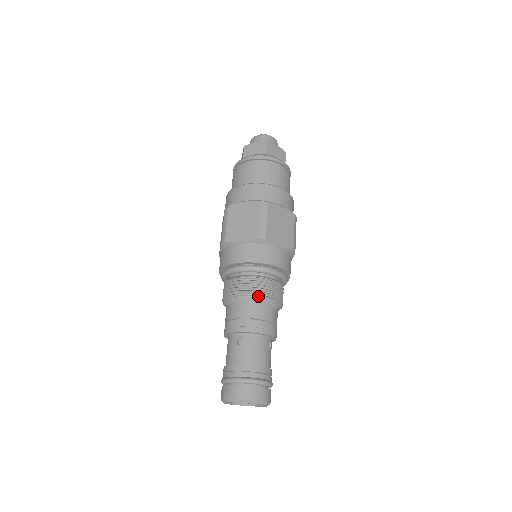
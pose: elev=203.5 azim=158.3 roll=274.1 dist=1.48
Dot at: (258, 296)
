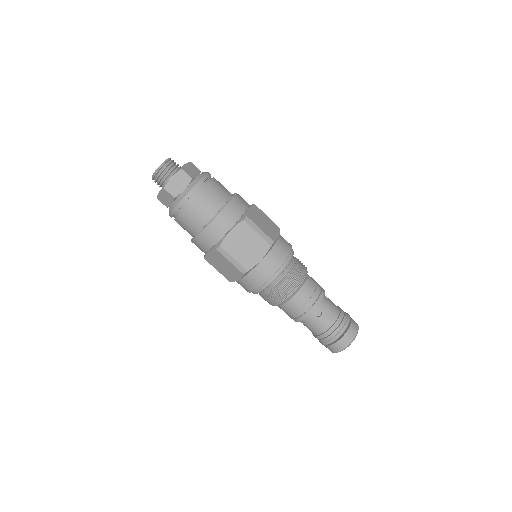
Dot at: (303, 279)
